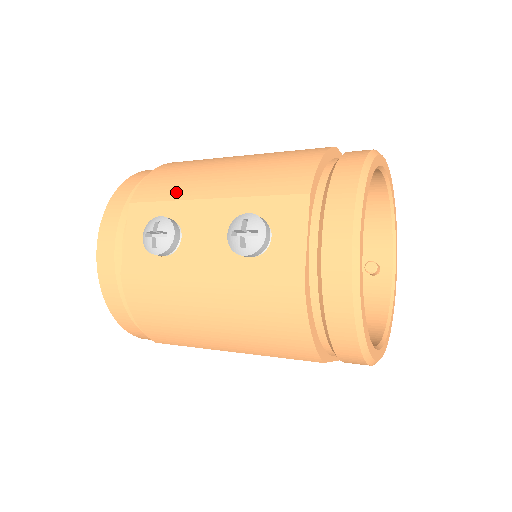
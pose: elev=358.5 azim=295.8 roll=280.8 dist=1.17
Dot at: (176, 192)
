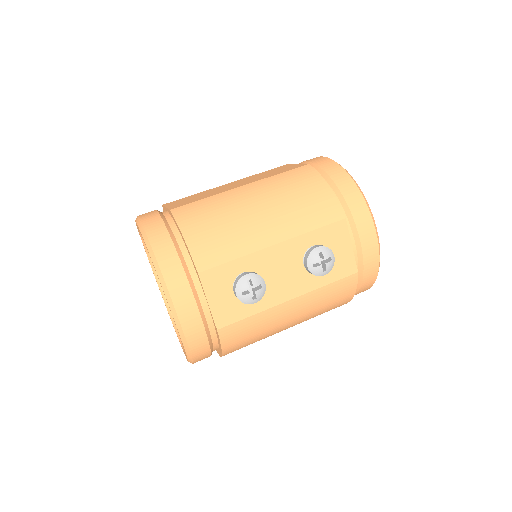
Dot at: (239, 249)
